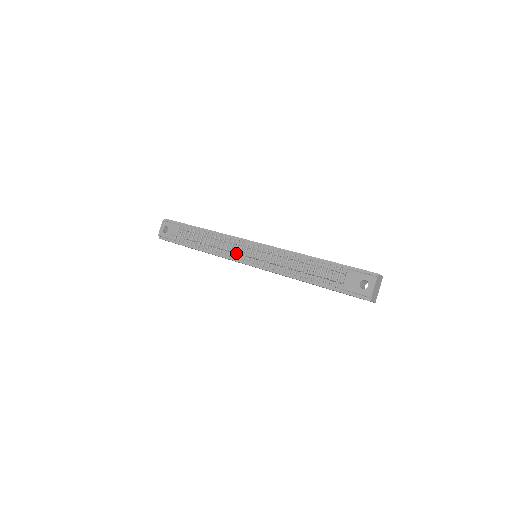
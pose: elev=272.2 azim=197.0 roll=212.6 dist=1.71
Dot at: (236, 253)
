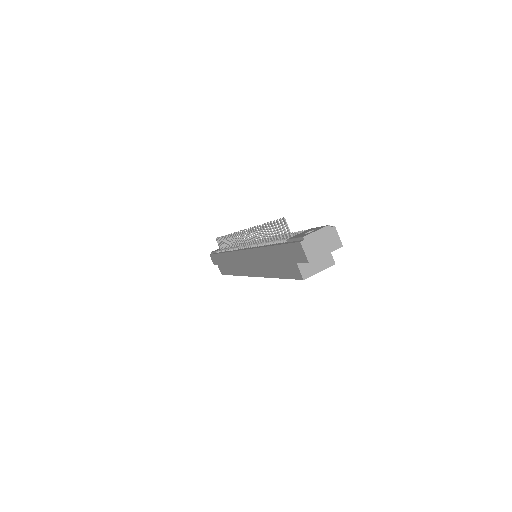
Dot at: (240, 236)
